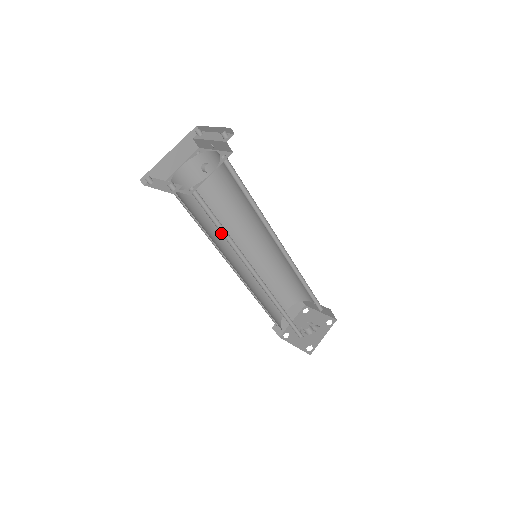
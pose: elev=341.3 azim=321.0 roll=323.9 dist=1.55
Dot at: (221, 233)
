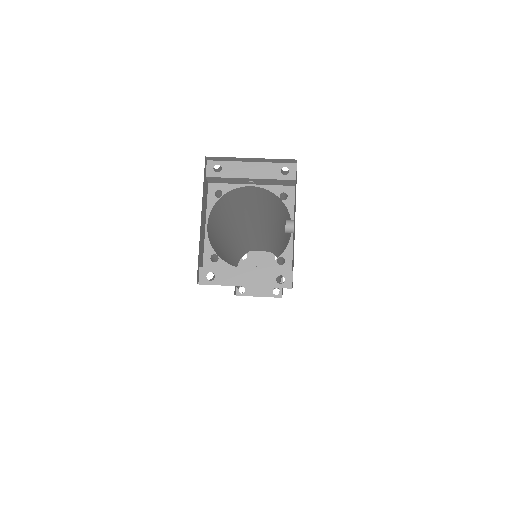
Dot at: occluded
